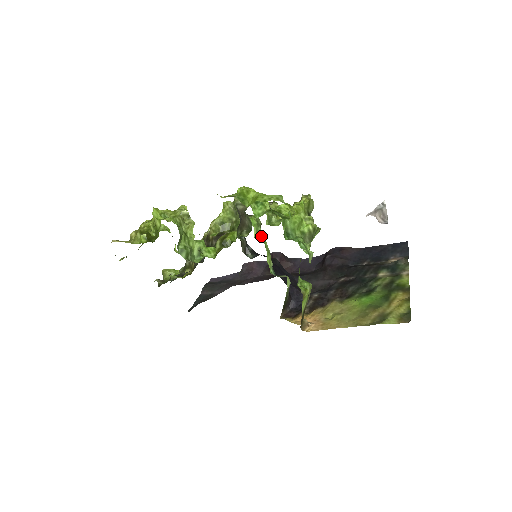
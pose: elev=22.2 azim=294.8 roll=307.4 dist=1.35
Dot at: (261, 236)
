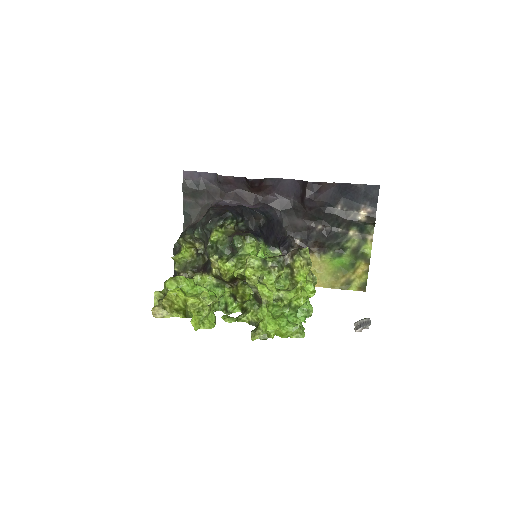
Dot at: occluded
